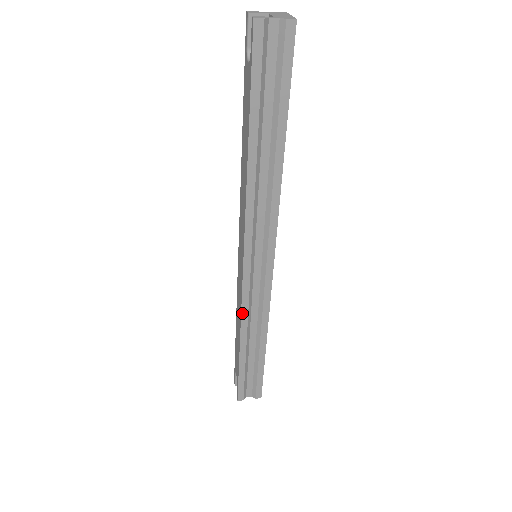
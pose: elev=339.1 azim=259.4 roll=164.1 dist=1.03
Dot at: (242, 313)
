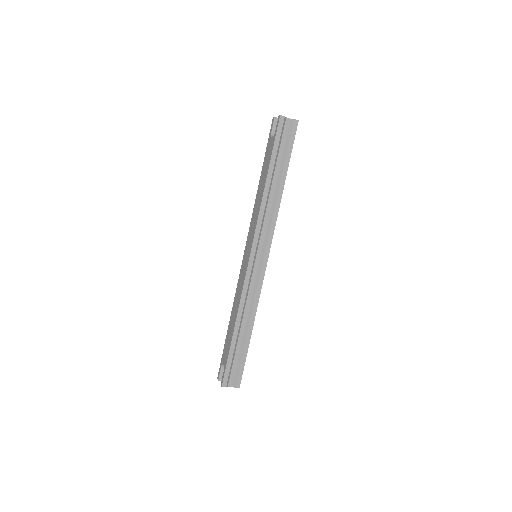
Dot at: (242, 295)
